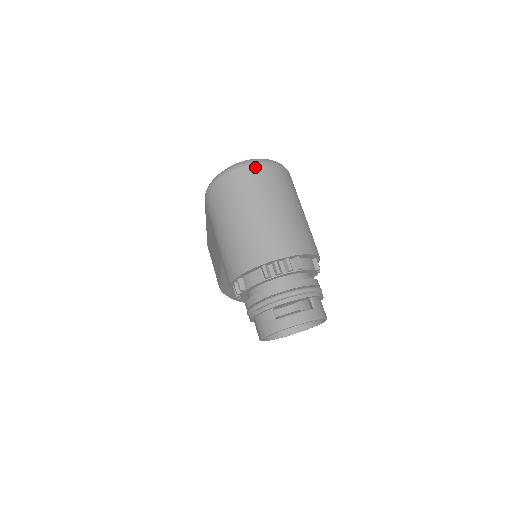
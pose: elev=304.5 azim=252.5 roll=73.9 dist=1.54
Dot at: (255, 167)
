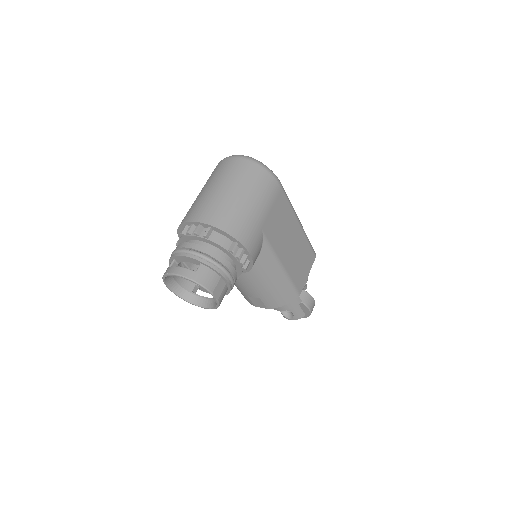
Dot at: (235, 159)
